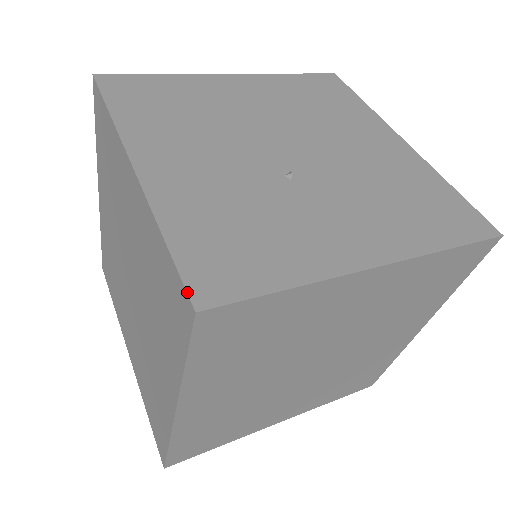
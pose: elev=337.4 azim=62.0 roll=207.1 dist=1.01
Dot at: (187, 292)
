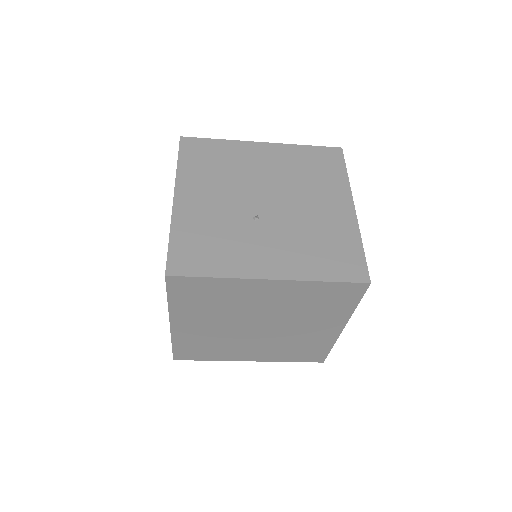
Dot at: (166, 266)
